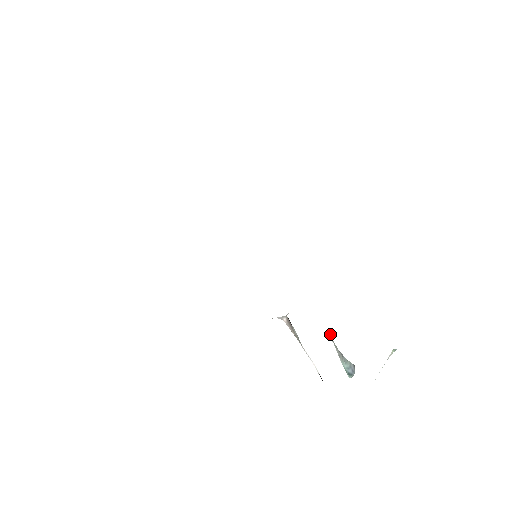
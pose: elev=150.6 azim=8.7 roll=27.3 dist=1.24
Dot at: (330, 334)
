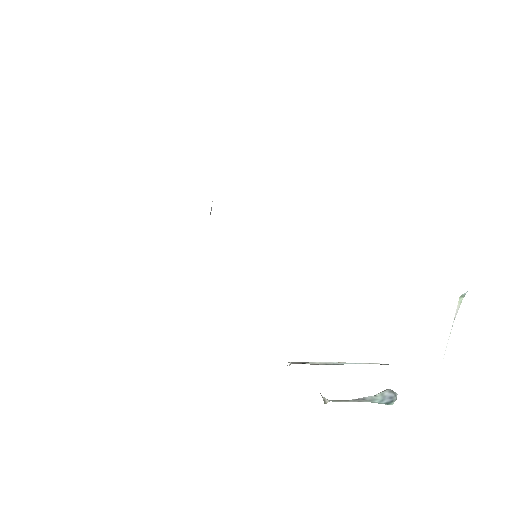
Dot at: occluded
